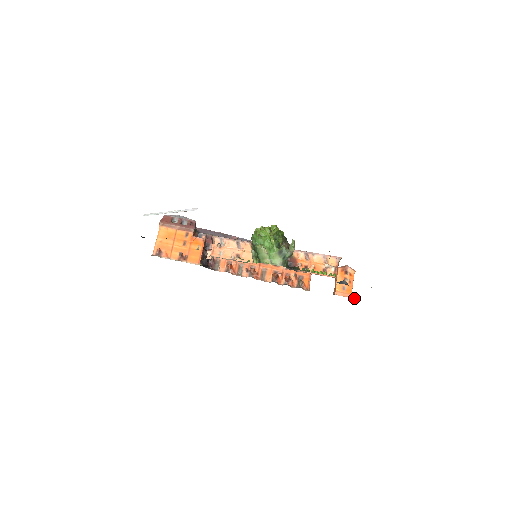
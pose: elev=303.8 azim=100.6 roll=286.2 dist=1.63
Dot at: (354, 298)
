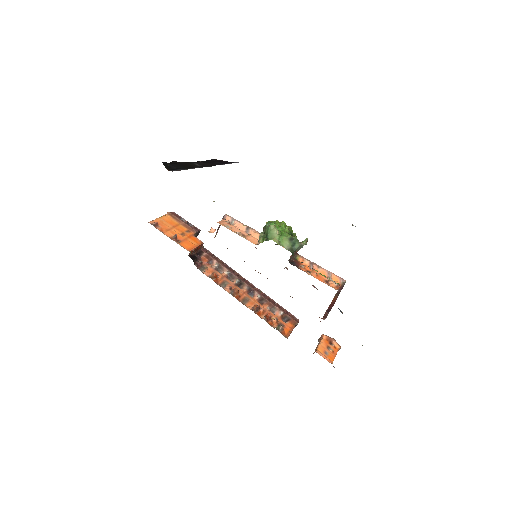
Dot at: occluded
